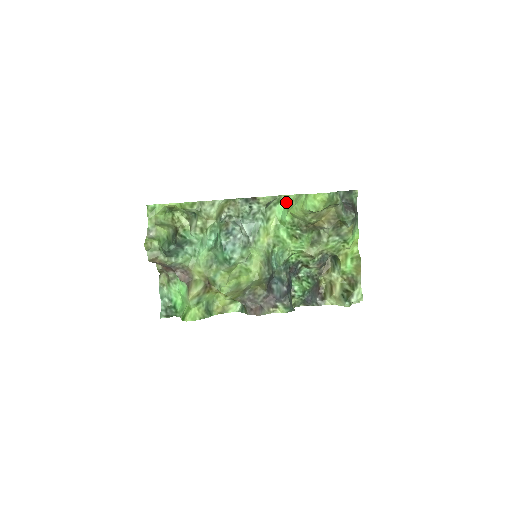
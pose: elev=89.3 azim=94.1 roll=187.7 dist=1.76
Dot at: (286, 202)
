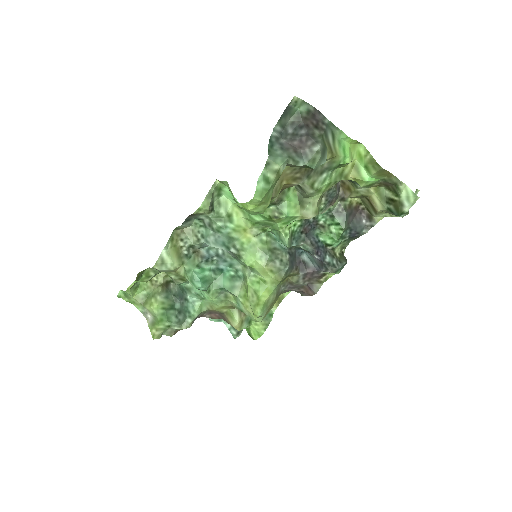
Dot at: occluded
